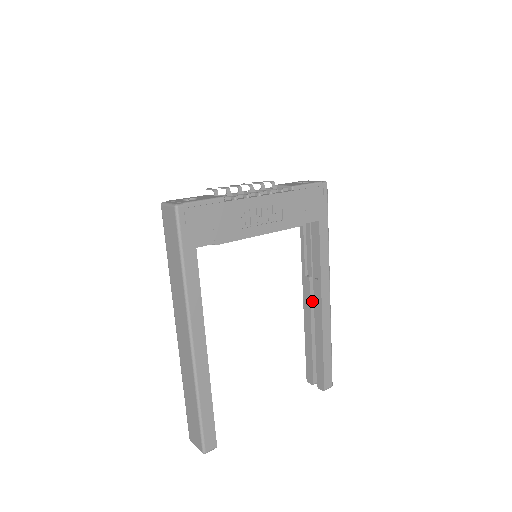
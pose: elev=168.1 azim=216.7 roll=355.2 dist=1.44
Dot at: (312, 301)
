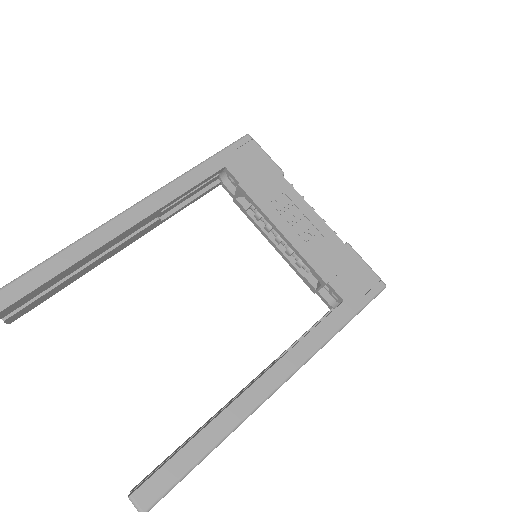
Dot at: occluded
